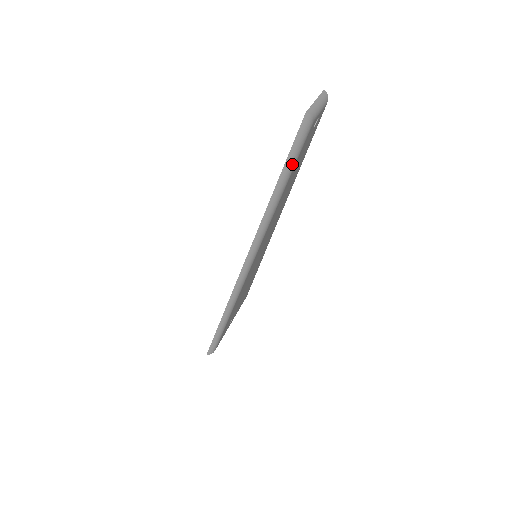
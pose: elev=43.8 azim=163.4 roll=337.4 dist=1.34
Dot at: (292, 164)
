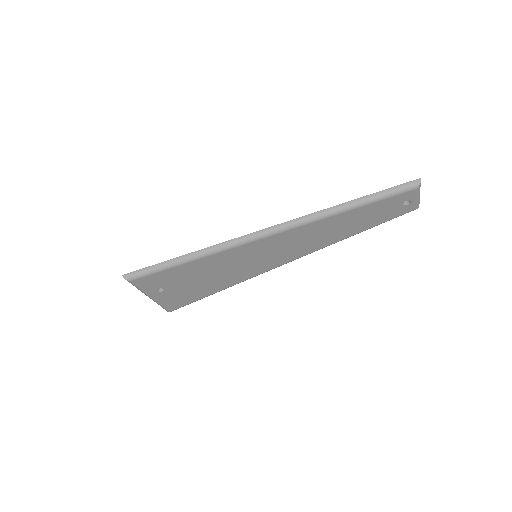
Dot at: (379, 197)
